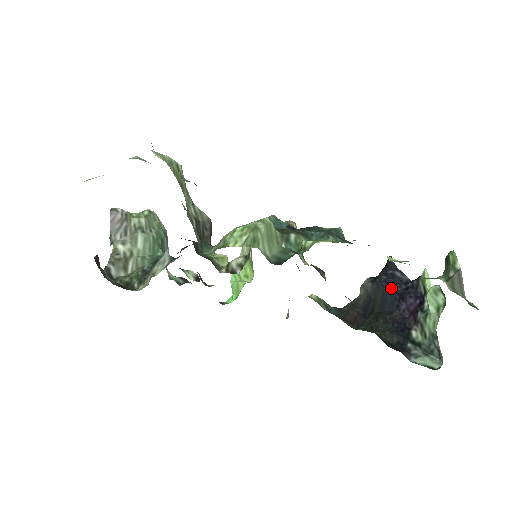
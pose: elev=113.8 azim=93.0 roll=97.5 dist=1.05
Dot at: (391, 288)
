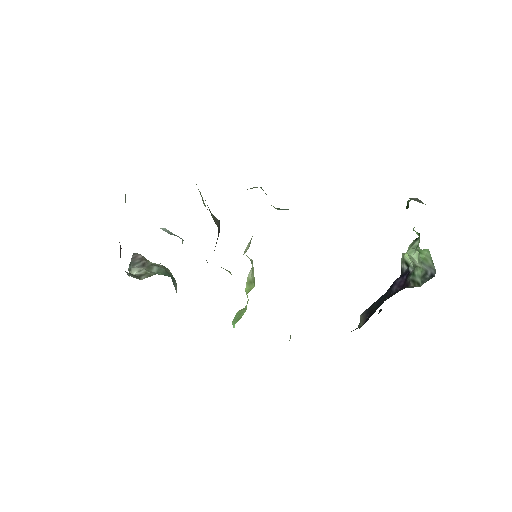
Dot at: (382, 295)
